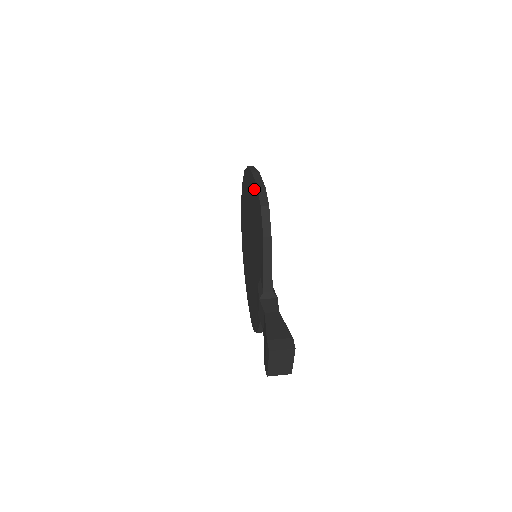
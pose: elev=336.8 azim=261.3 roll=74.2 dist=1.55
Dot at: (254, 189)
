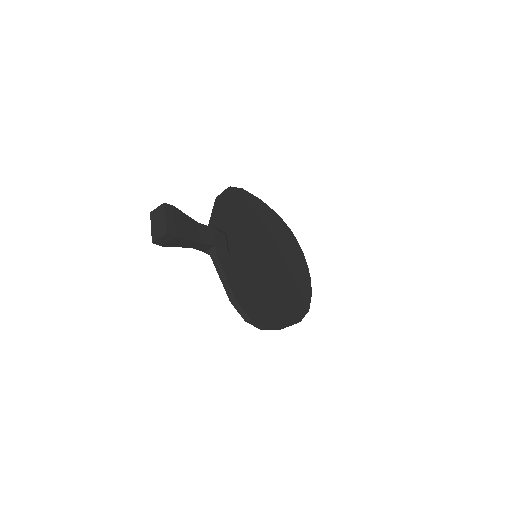
Dot at: occluded
